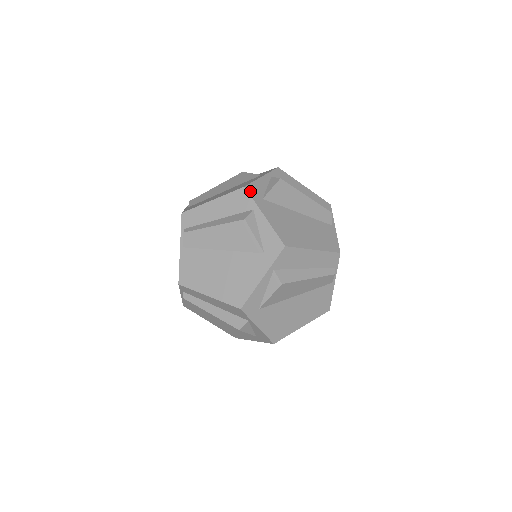
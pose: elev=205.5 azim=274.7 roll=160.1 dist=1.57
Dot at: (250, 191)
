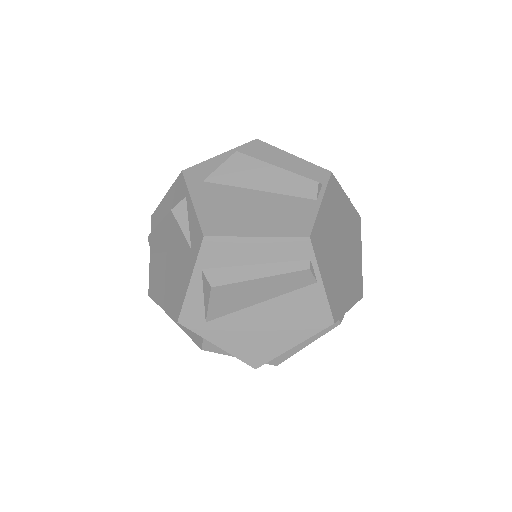
Dot at: (188, 175)
